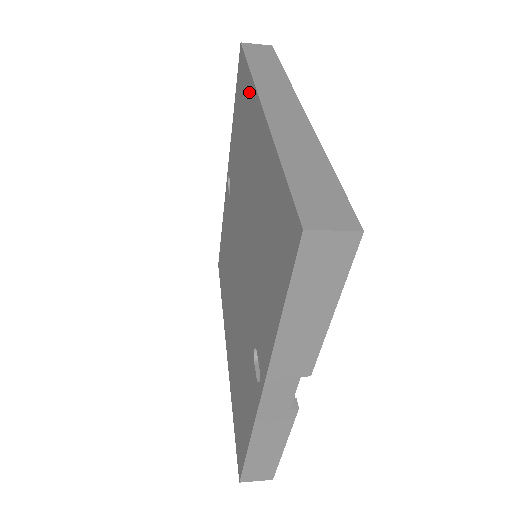
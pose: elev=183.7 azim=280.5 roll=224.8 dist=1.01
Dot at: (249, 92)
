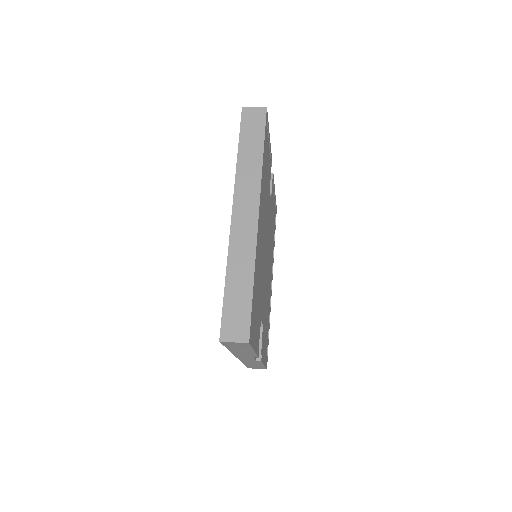
Dot at: occluded
